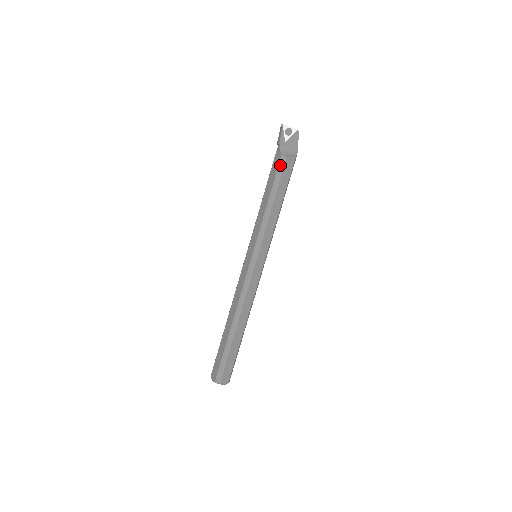
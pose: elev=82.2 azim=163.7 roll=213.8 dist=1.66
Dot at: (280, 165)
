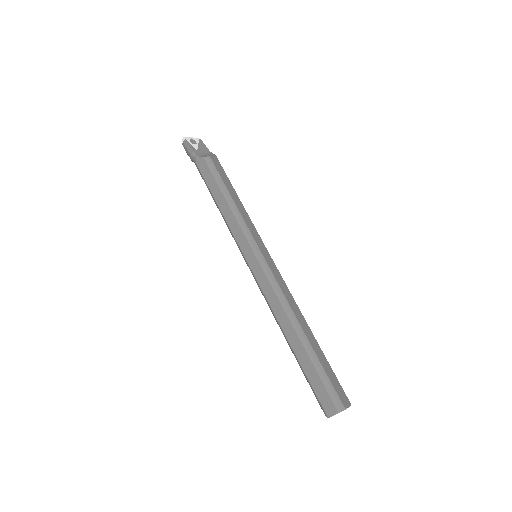
Dot at: (209, 165)
